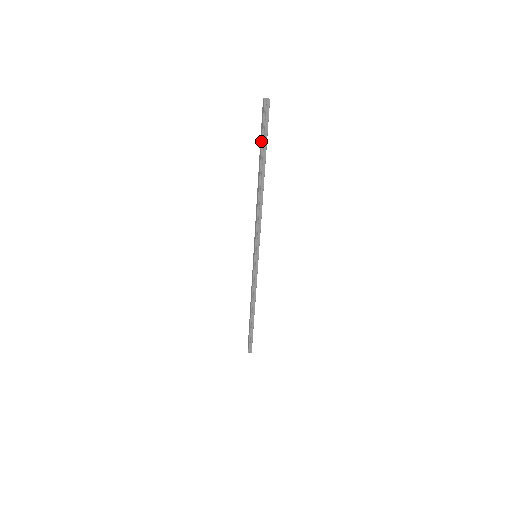
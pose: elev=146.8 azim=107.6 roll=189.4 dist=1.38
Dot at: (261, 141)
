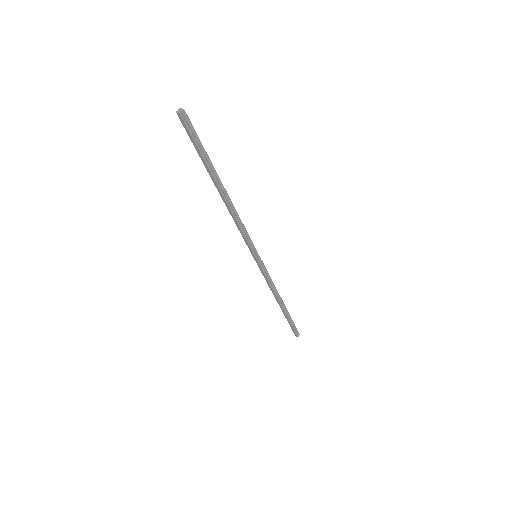
Dot at: (200, 153)
